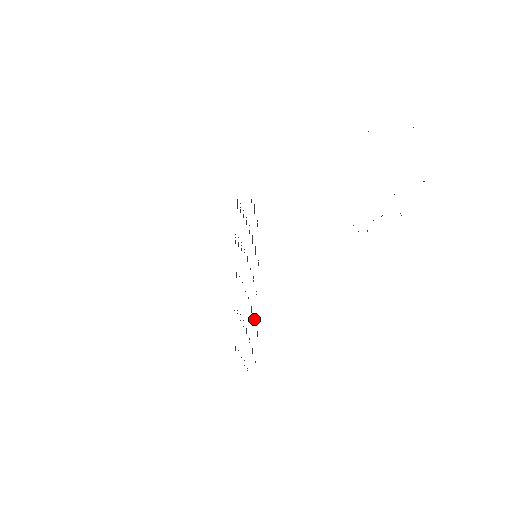
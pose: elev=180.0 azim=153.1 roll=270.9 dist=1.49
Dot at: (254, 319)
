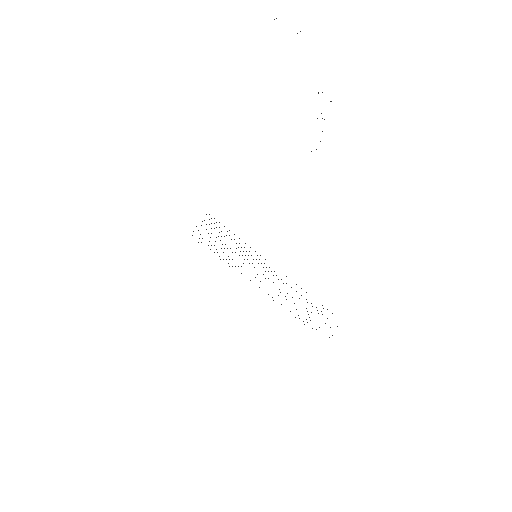
Dot at: occluded
